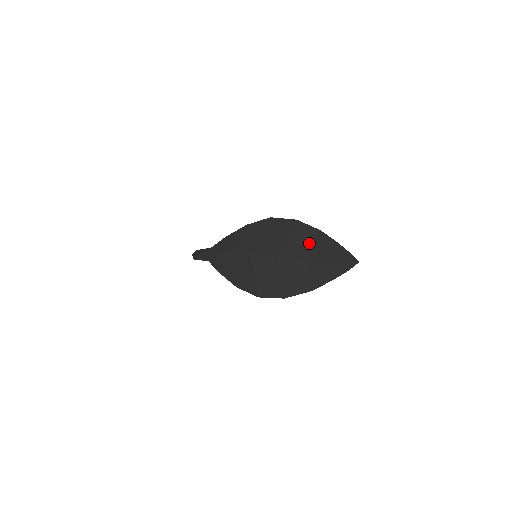
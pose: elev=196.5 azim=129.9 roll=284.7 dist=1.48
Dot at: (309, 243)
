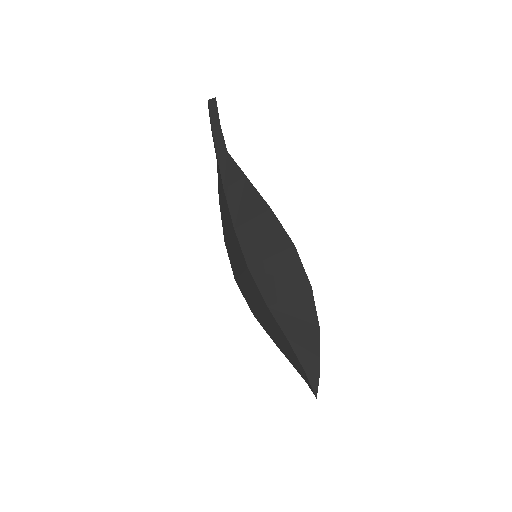
Dot at: (300, 328)
